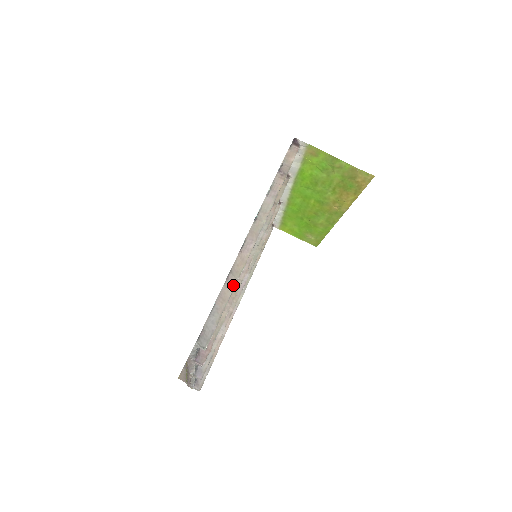
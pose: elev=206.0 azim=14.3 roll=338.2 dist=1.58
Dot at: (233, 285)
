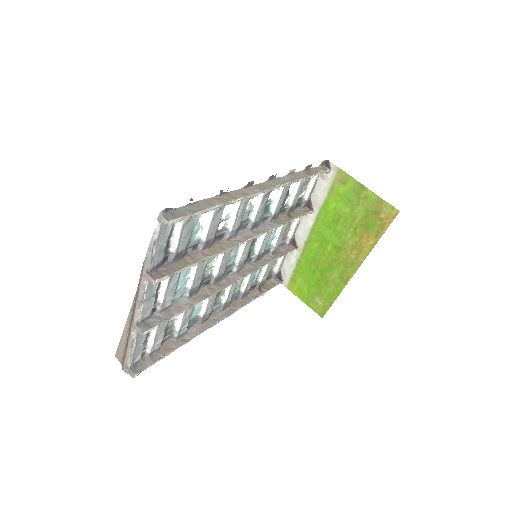
Dot at: (224, 201)
